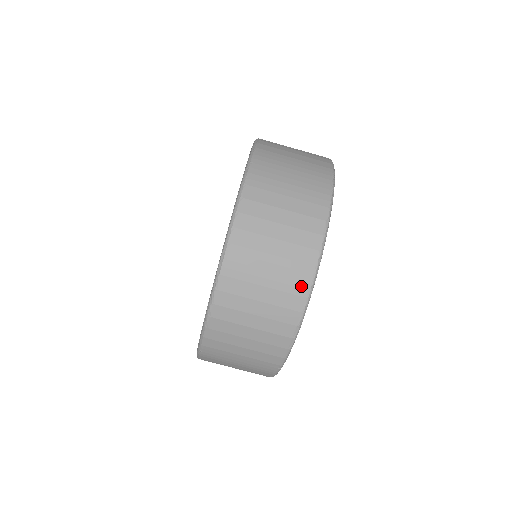
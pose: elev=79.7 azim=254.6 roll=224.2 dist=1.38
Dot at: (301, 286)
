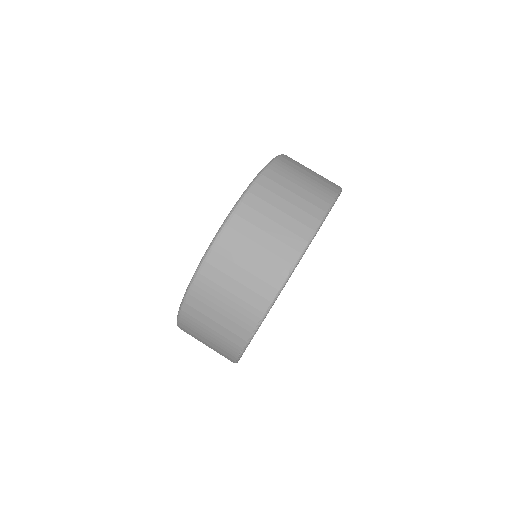
Dot at: (326, 197)
